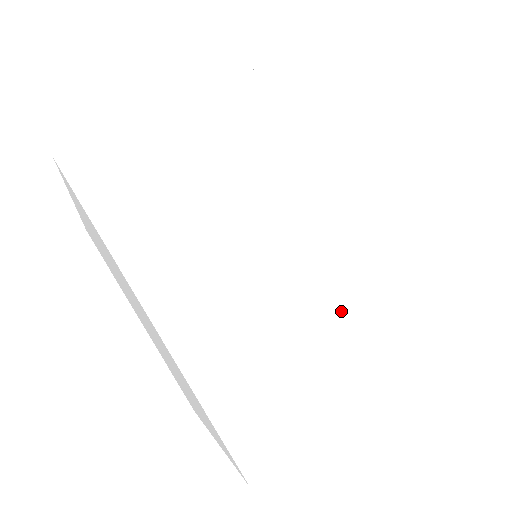
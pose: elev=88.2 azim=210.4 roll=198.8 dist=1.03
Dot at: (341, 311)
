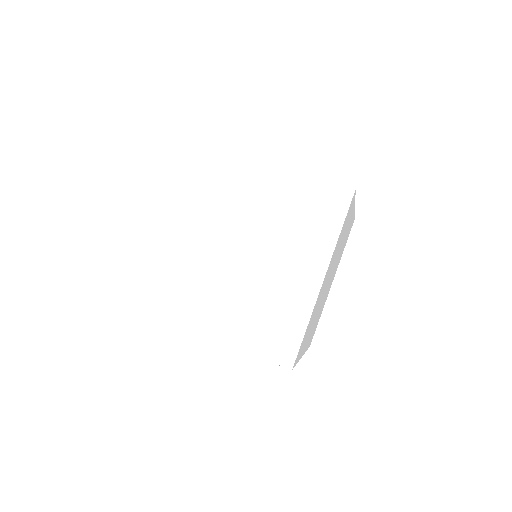
Dot at: occluded
